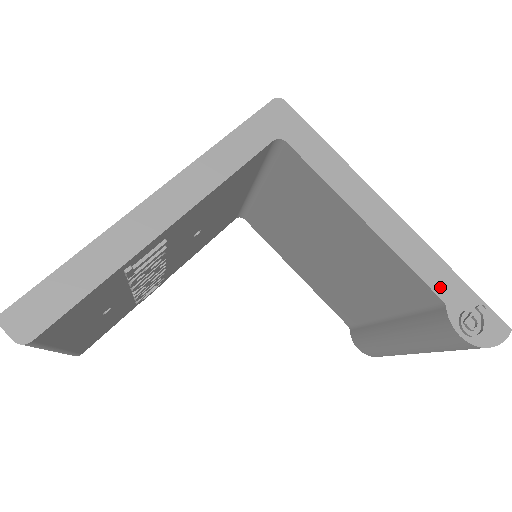
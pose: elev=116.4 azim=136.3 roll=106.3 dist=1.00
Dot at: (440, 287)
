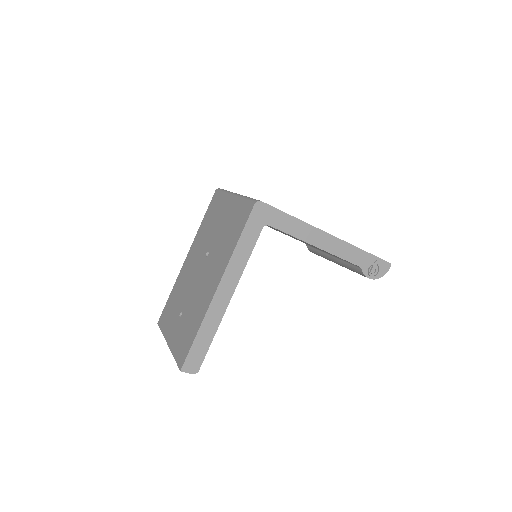
Dot at: (358, 261)
